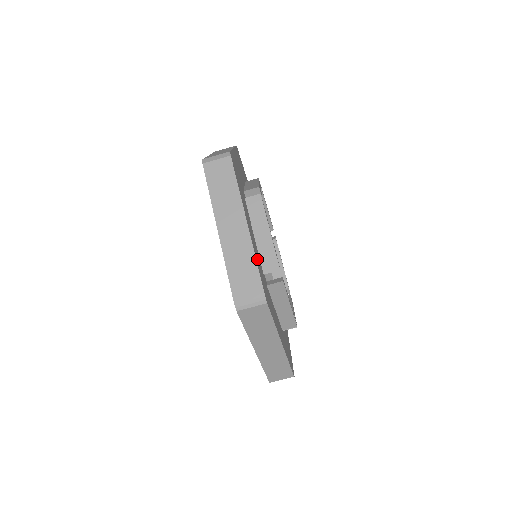
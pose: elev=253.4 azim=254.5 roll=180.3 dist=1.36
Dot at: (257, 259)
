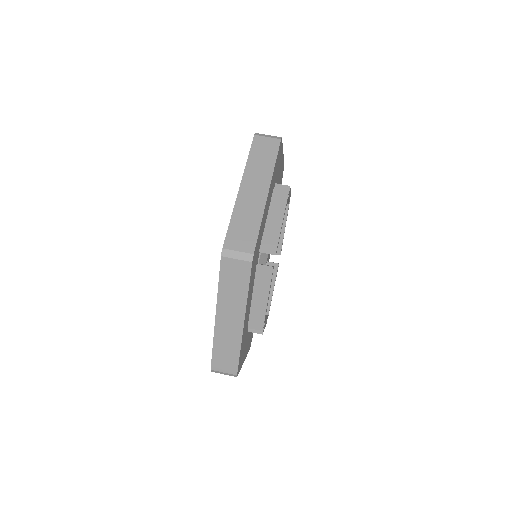
Dot at: (261, 228)
